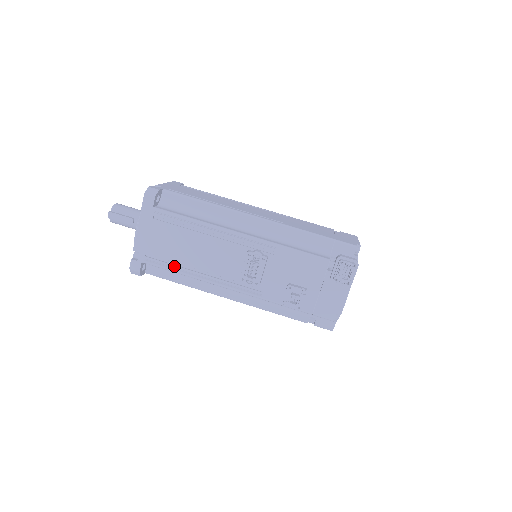
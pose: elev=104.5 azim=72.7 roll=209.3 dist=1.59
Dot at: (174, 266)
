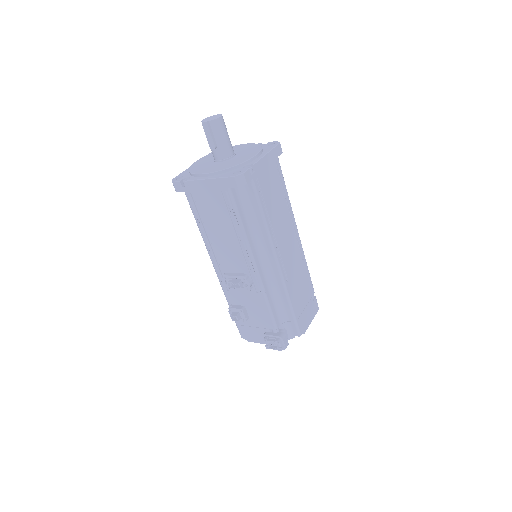
Dot at: (200, 220)
